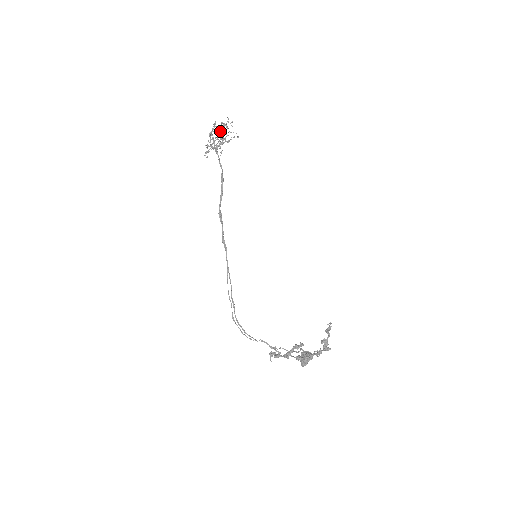
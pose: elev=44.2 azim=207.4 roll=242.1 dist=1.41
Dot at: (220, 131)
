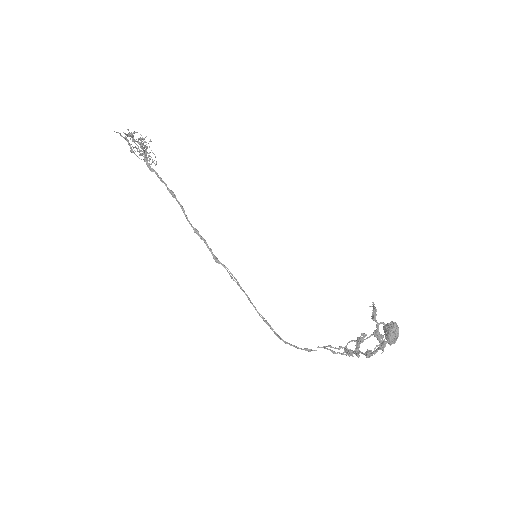
Dot at: (134, 142)
